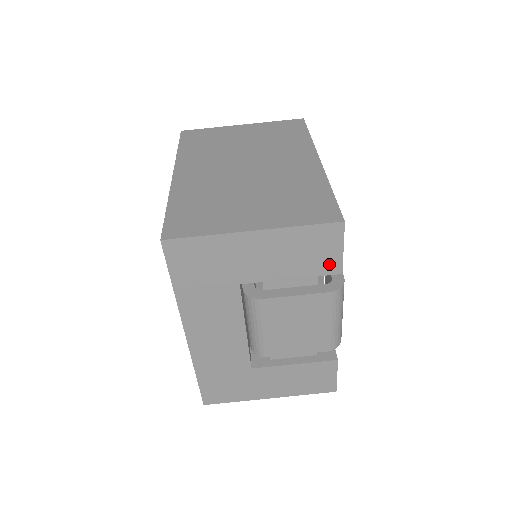
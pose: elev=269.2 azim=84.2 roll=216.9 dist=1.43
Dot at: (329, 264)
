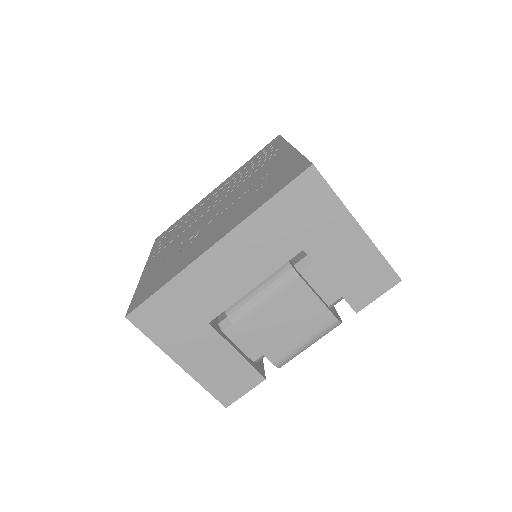
Dot at: (360, 298)
